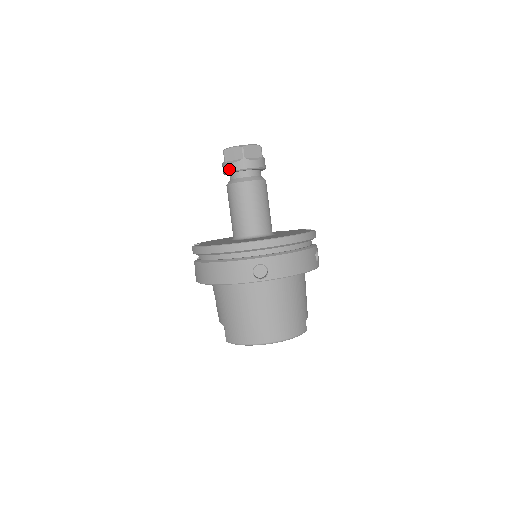
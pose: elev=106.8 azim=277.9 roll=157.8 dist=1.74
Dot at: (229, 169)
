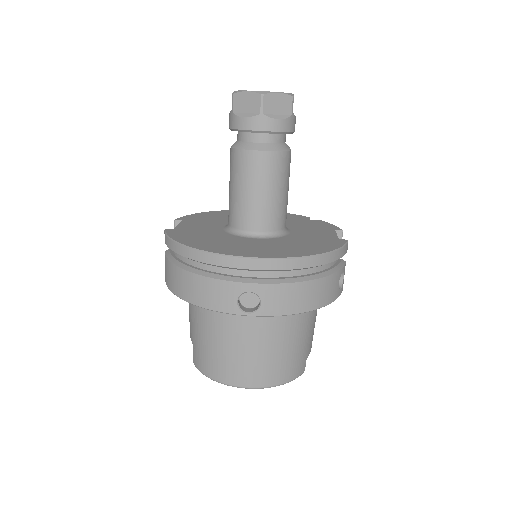
Dot at: (236, 125)
